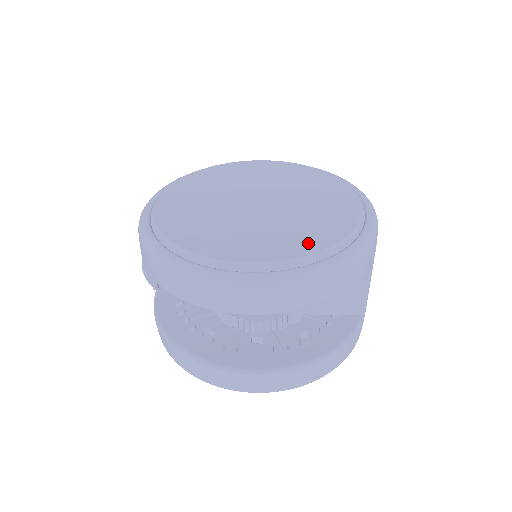
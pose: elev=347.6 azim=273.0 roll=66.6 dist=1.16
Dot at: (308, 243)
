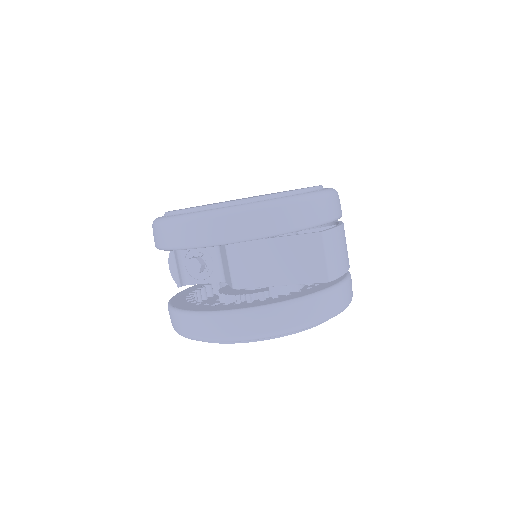
Dot at: occluded
